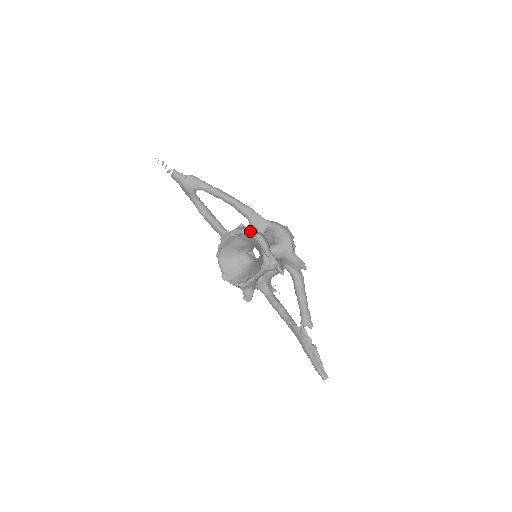
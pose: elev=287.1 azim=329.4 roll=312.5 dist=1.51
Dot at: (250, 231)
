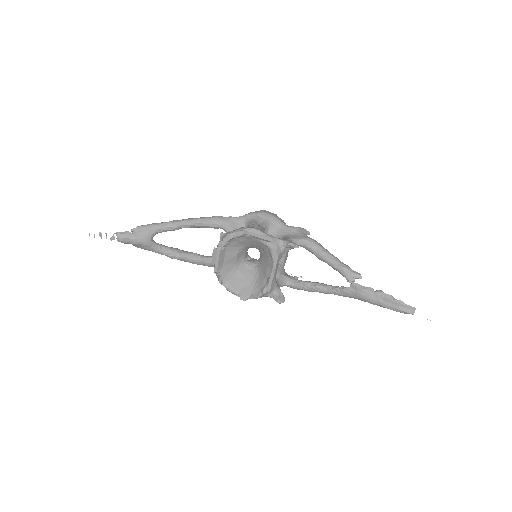
Dot at: (236, 231)
